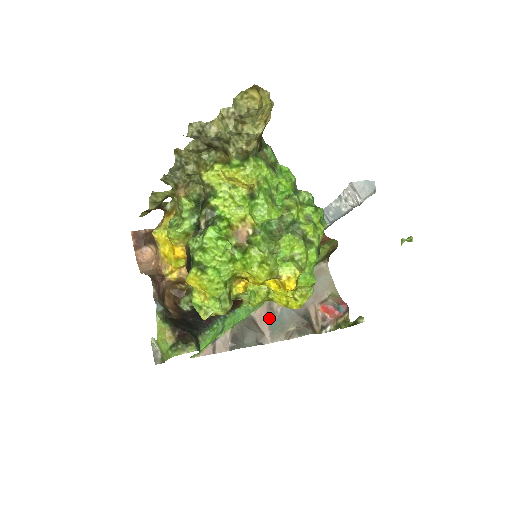
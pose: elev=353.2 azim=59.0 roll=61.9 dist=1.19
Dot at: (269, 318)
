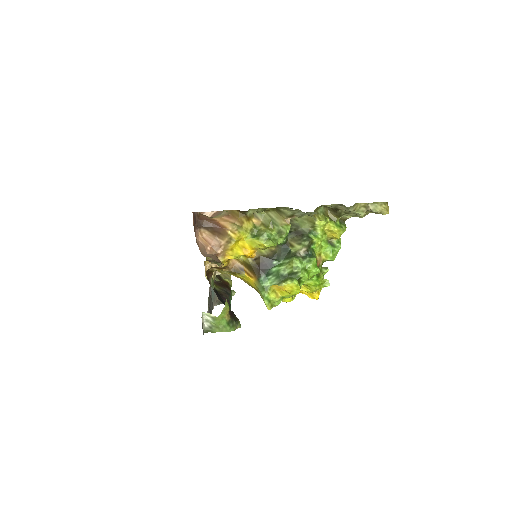
Dot at: occluded
